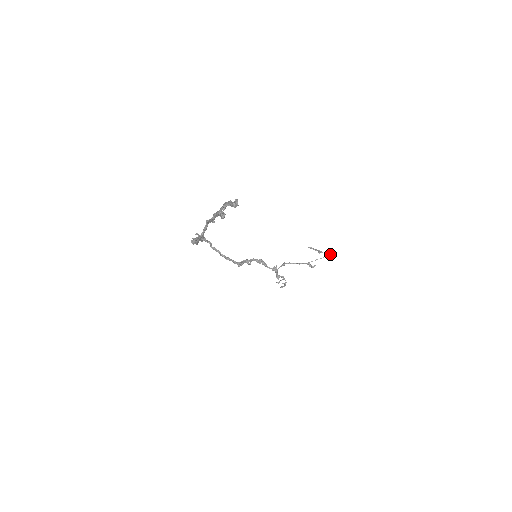
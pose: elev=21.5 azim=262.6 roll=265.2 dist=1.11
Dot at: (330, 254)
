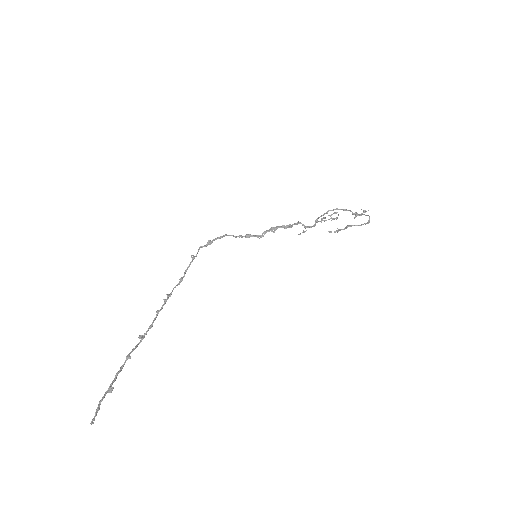
Dot at: (367, 223)
